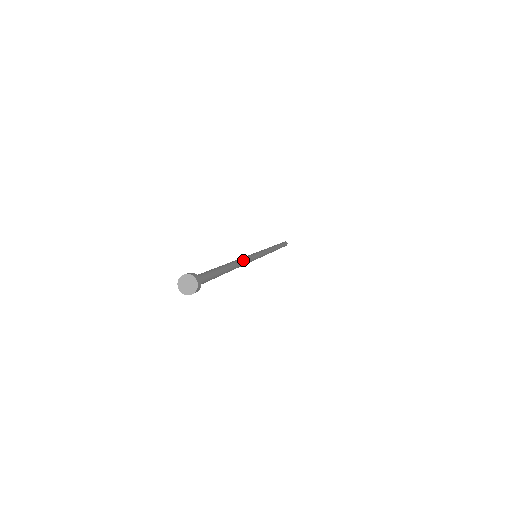
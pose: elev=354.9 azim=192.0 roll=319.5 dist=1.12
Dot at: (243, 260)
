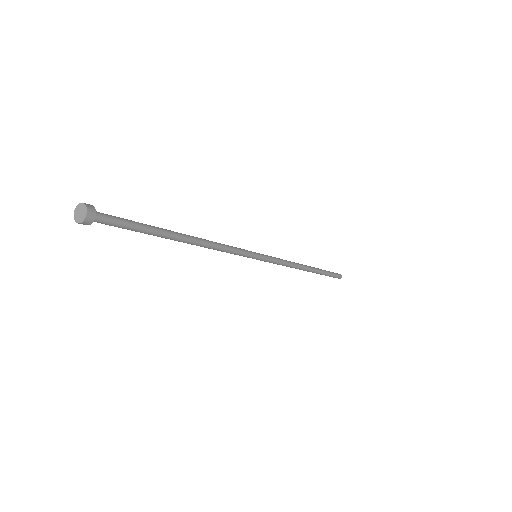
Dot at: (215, 242)
